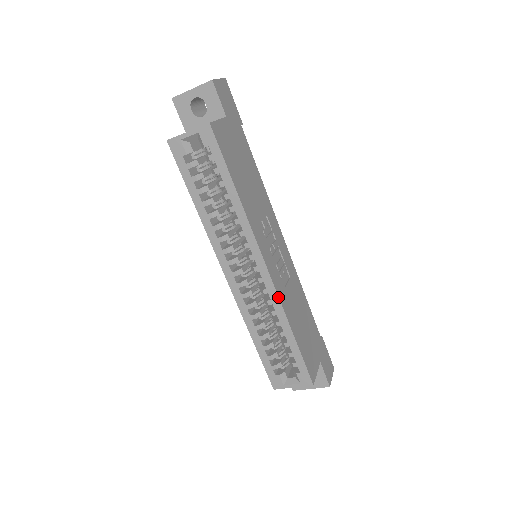
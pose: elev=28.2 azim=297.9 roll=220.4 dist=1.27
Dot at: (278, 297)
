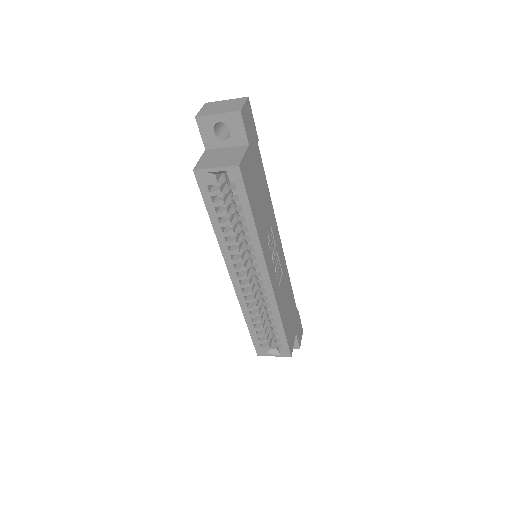
Dot at: (275, 299)
